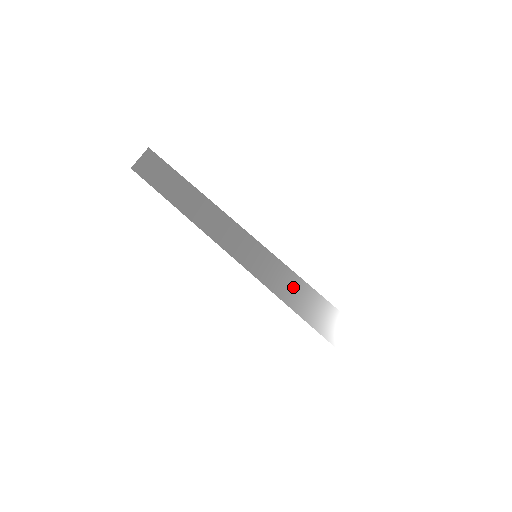
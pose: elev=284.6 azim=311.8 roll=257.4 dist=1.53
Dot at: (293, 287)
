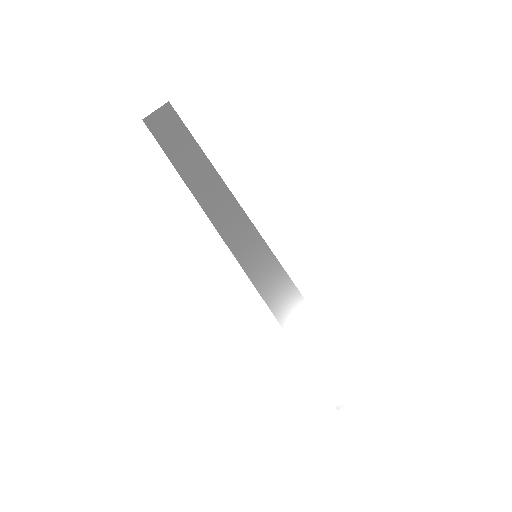
Dot at: (291, 304)
